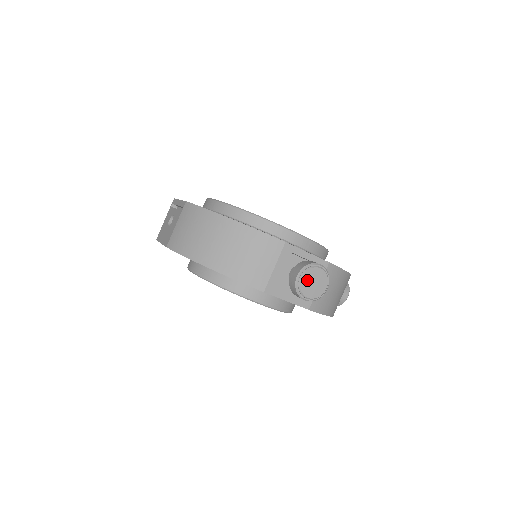
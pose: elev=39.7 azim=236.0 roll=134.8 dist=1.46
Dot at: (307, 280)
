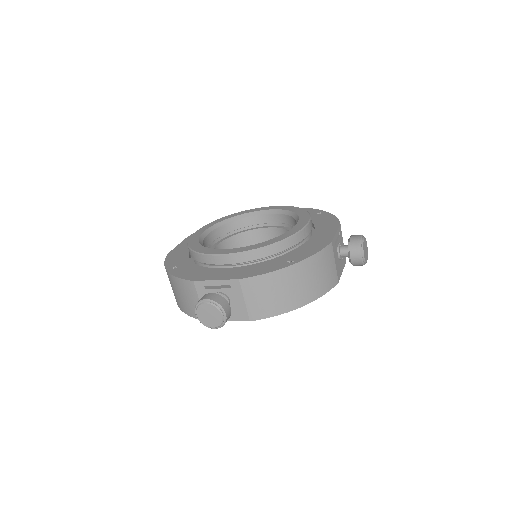
Dot at: (202, 316)
